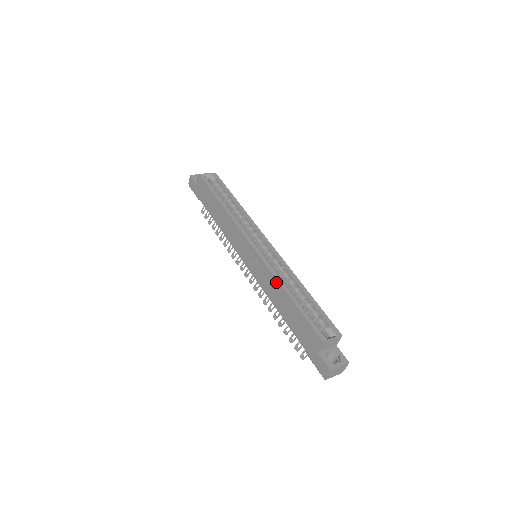
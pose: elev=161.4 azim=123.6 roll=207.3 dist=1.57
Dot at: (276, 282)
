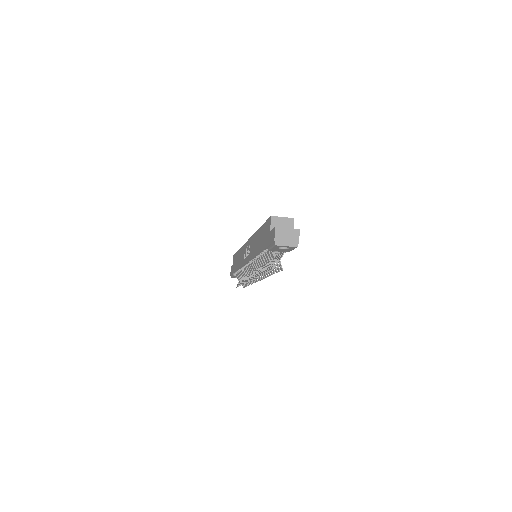
Dot at: (255, 235)
